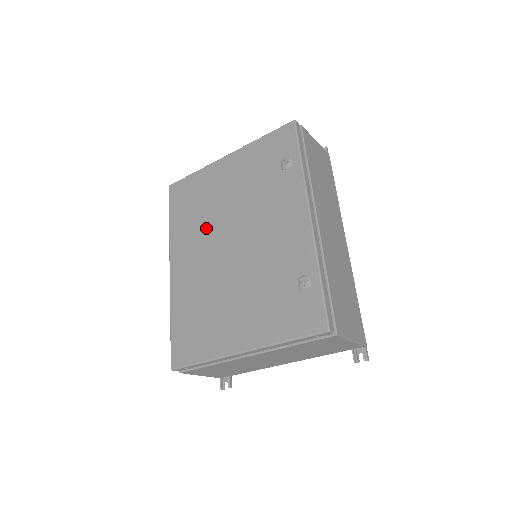
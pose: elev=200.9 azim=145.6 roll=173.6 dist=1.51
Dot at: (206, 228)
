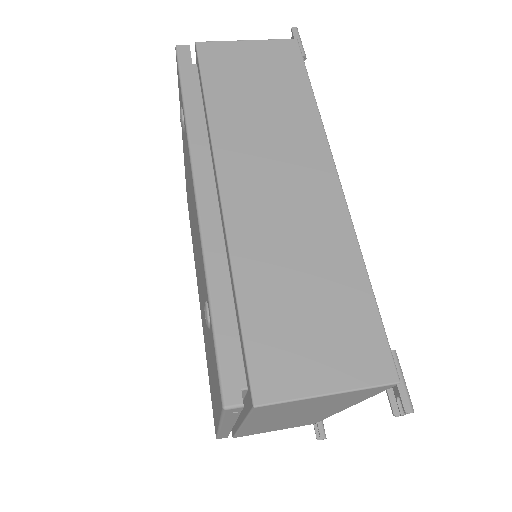
Dot at: (194, 246)
